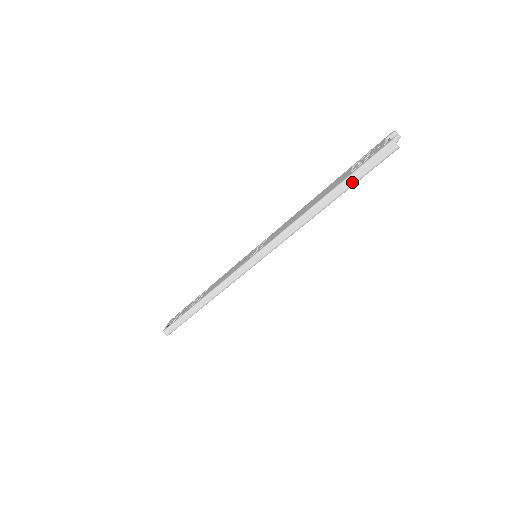
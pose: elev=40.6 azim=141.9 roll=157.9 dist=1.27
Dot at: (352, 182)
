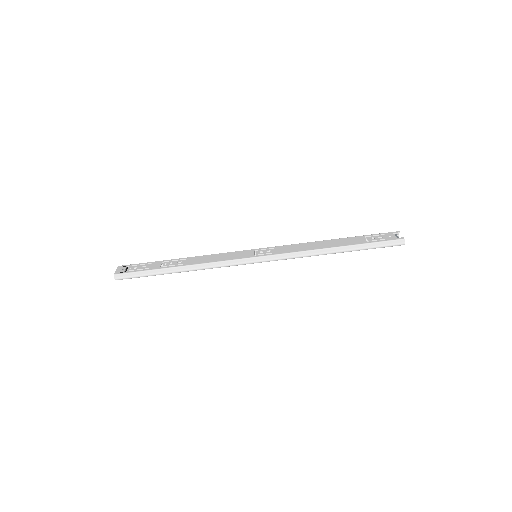
Dot at: (366, 248)
